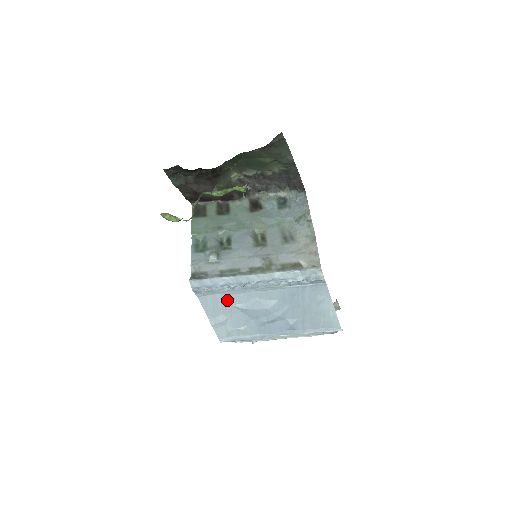
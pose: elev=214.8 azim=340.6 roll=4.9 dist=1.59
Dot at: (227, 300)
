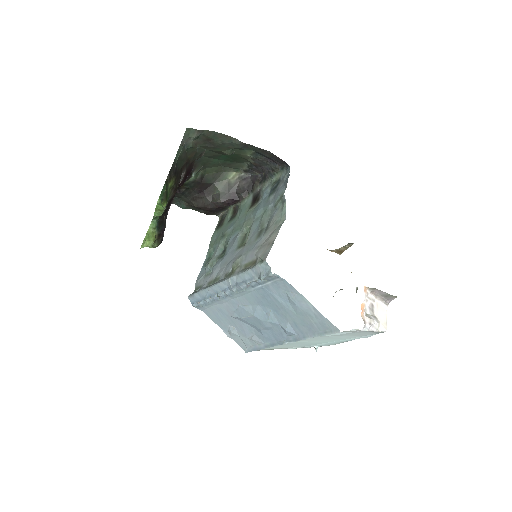
Dot at: (222, 311)
